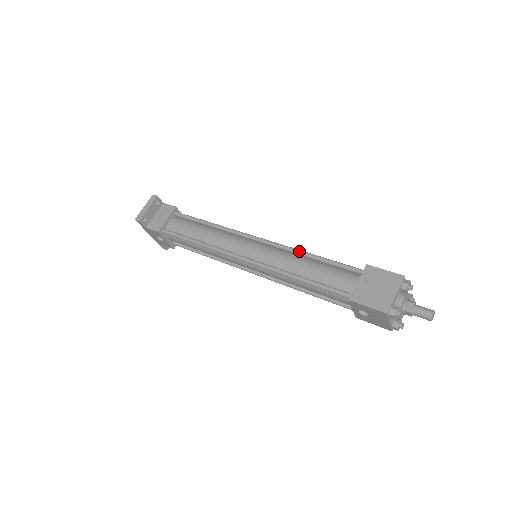
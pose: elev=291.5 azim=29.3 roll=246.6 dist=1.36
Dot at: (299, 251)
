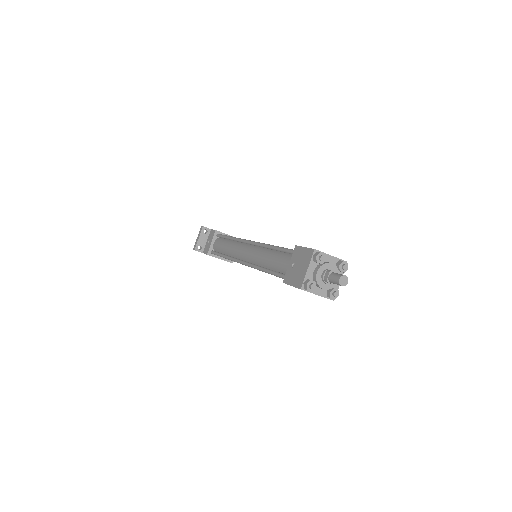
Dot at: (266, 246)
